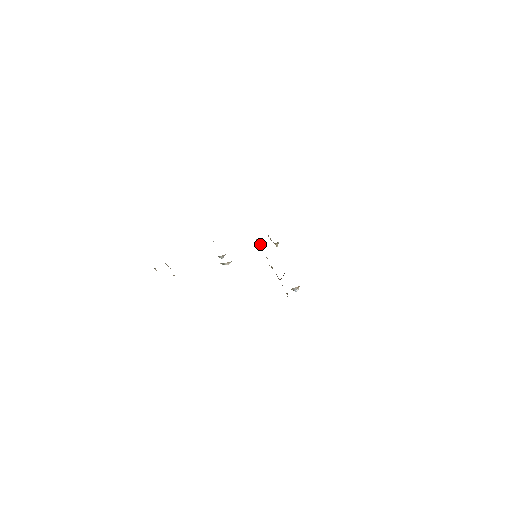
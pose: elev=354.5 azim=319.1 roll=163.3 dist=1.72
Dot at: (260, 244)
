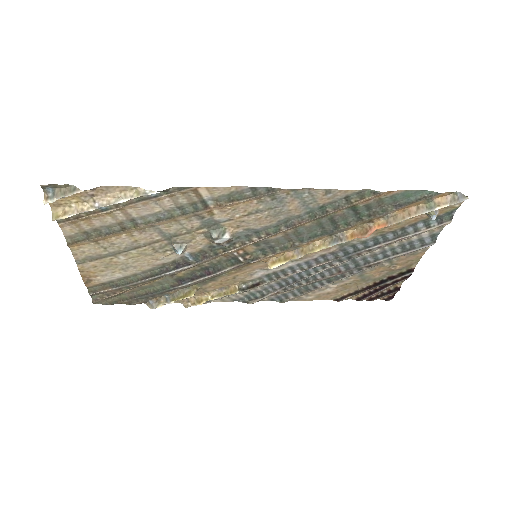
Dot at: (194, 293)
